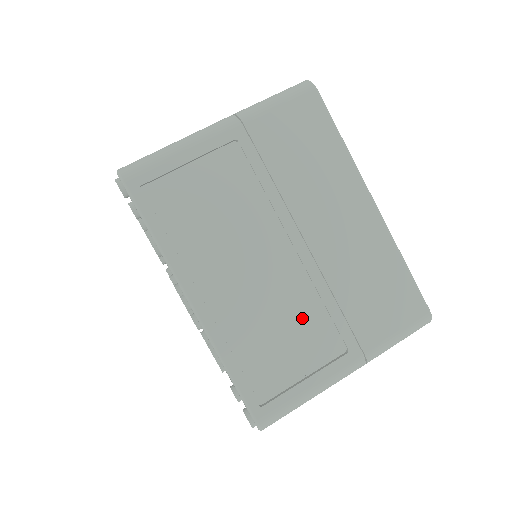
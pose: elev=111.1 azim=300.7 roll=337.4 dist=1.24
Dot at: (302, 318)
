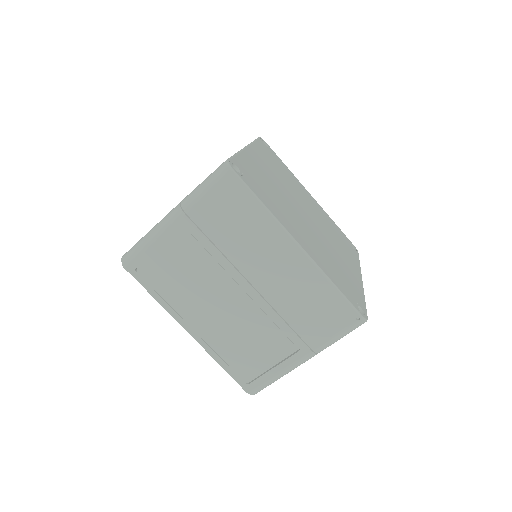
Dot at: occluded
